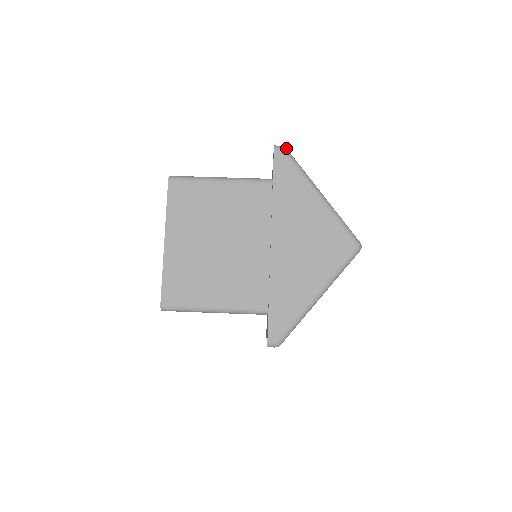
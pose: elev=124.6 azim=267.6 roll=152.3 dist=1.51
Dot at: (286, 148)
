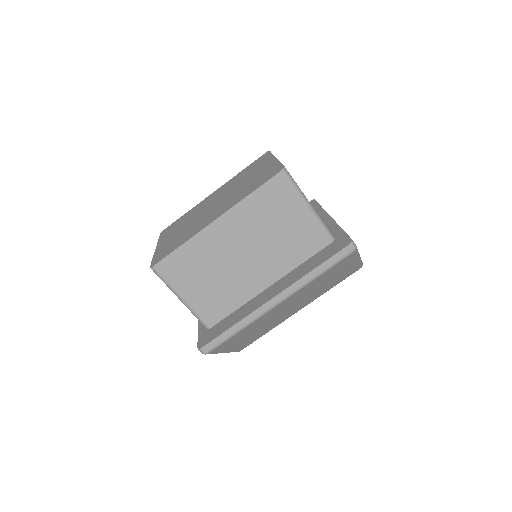
Dot at: occluded
